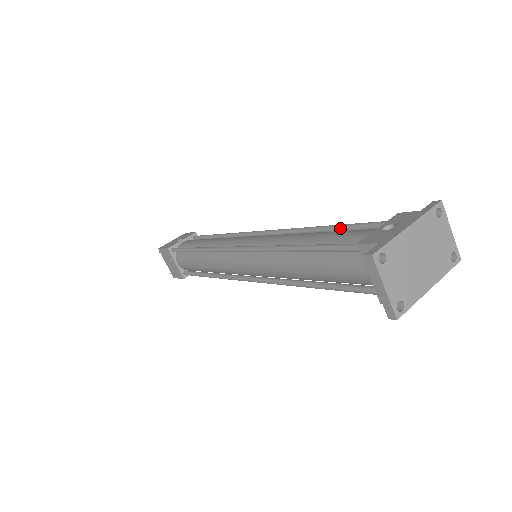
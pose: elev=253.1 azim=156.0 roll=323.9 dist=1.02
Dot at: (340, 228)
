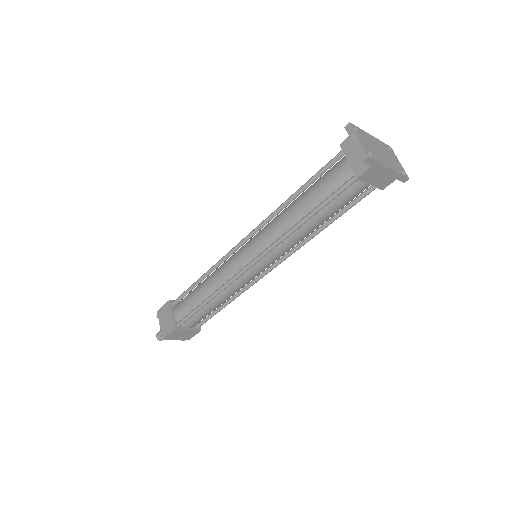
Dot at: occluded
